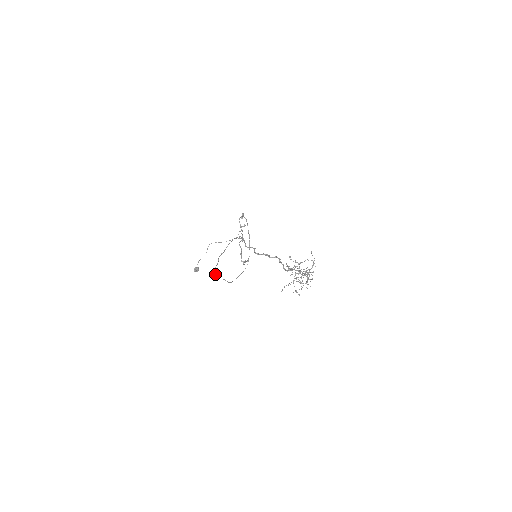
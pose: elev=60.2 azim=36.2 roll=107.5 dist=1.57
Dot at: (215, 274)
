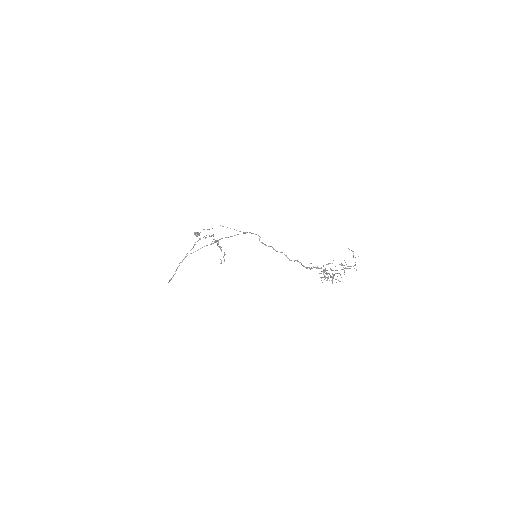
Dot at: occluded
